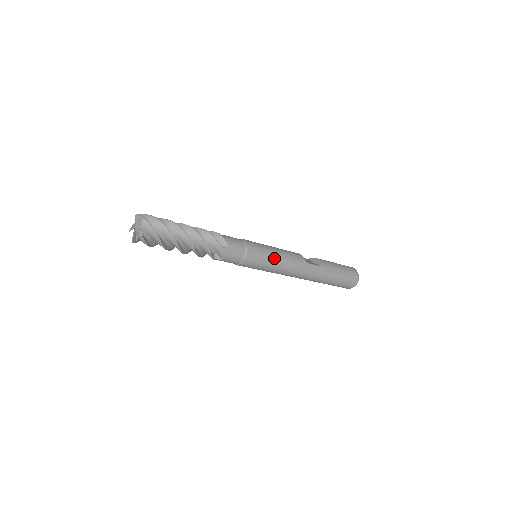
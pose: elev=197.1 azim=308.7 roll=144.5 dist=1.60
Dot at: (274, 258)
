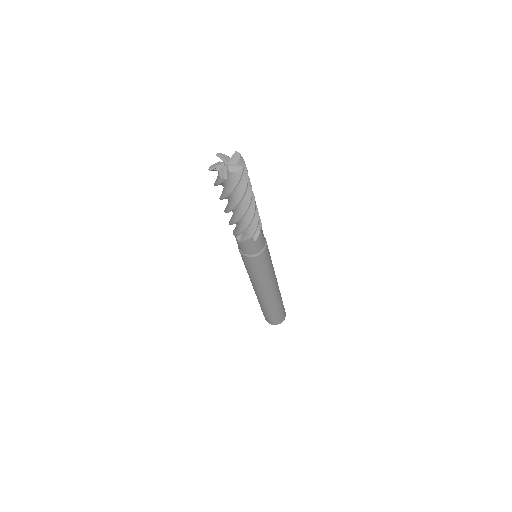
Dot at: (271, 260)
